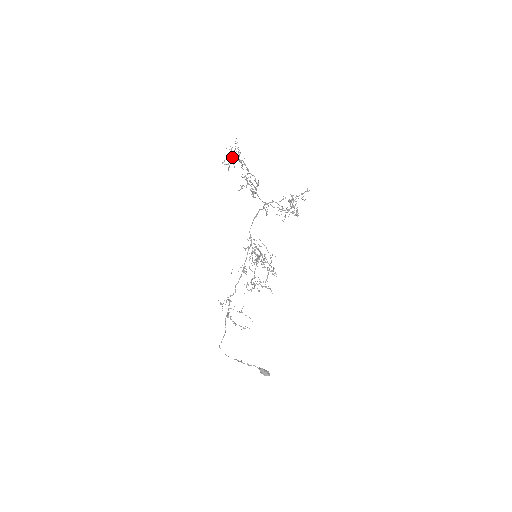
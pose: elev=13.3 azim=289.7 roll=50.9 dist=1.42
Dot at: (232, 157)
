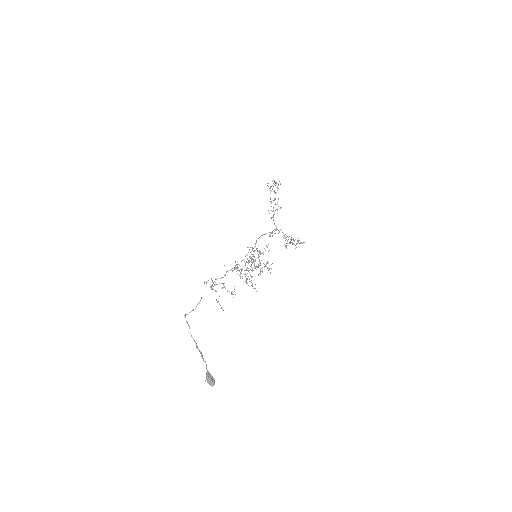
Dot at: (275, 183)
